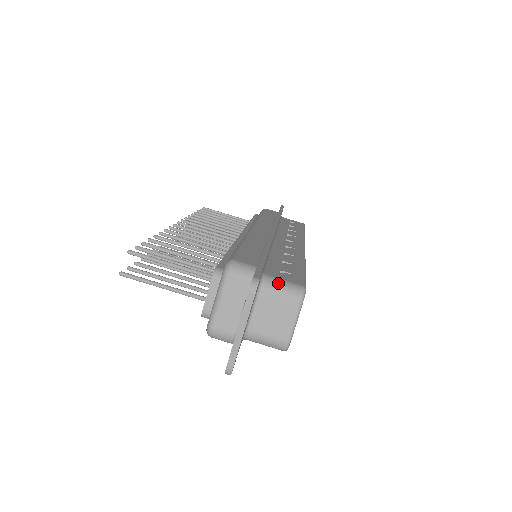
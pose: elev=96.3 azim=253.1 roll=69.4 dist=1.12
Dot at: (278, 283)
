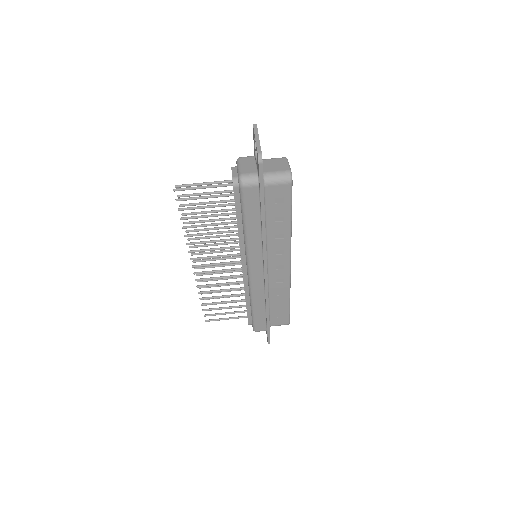
Dot at: (269, 159)
